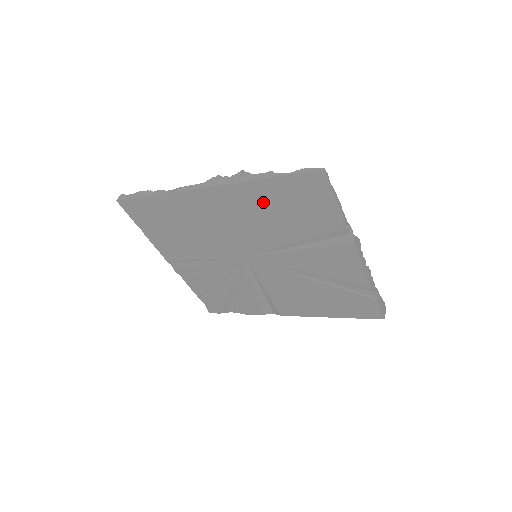
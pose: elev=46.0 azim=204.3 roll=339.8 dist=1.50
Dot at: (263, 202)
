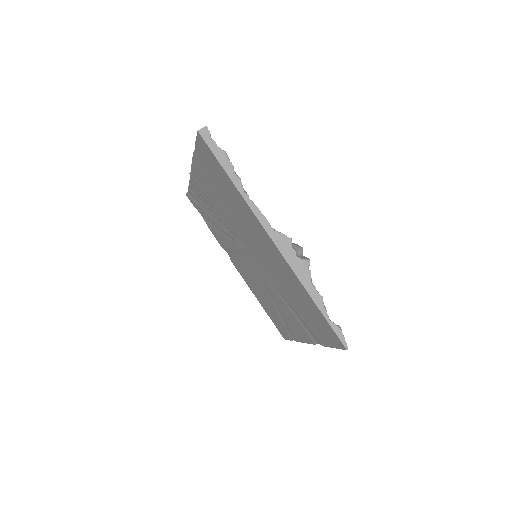
Dot at: (296, 289)
